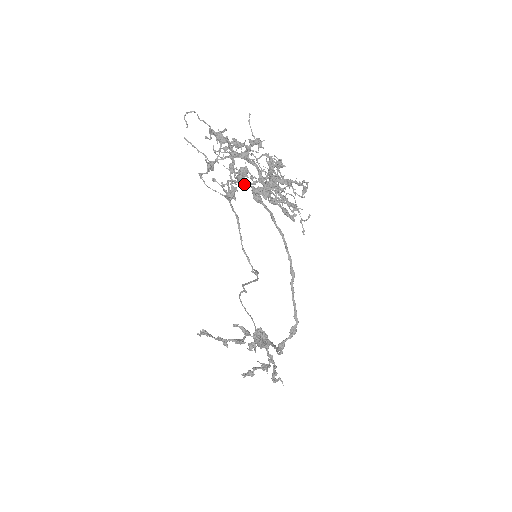
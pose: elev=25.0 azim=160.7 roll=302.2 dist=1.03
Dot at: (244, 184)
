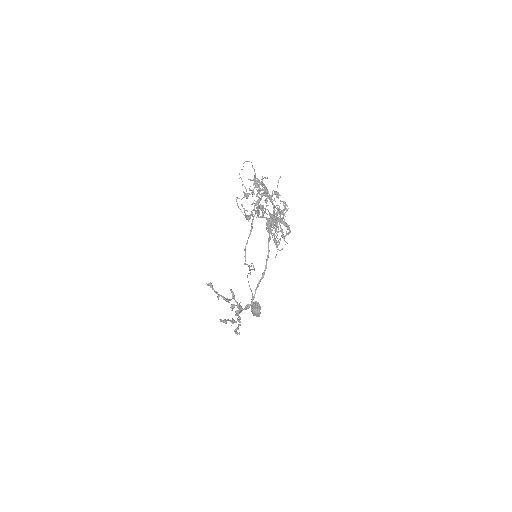
Dot at: (259, 214)
